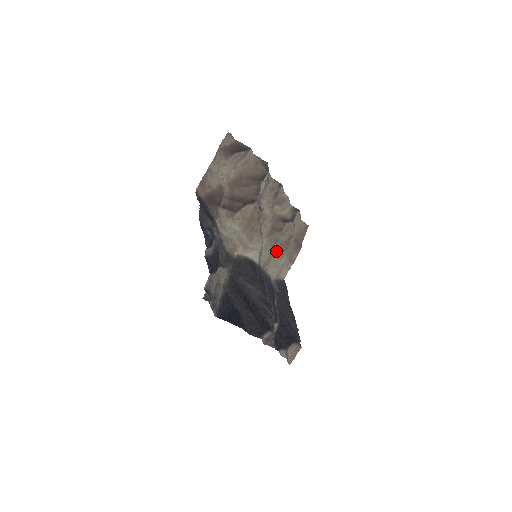
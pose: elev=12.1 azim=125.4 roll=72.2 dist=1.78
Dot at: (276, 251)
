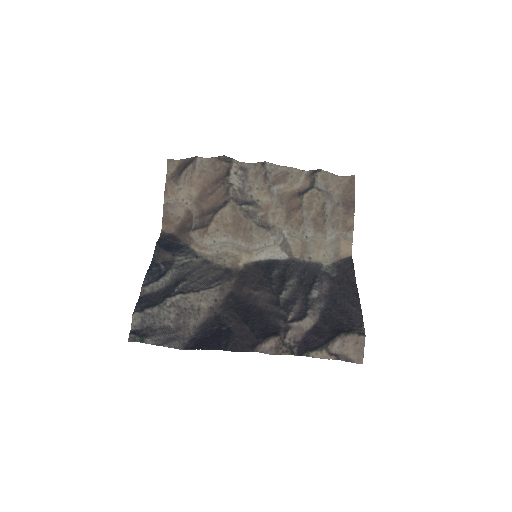
Dot at: (311, 231)
